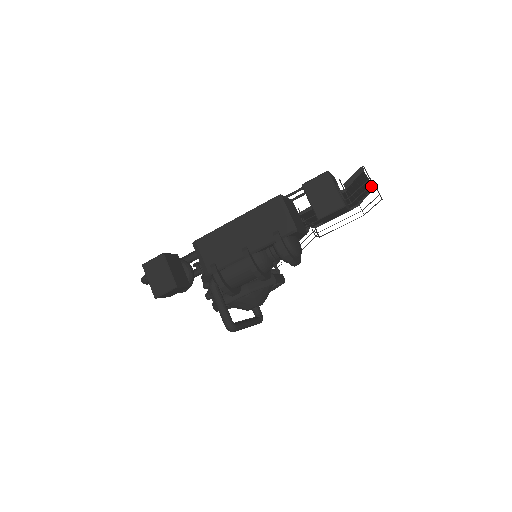
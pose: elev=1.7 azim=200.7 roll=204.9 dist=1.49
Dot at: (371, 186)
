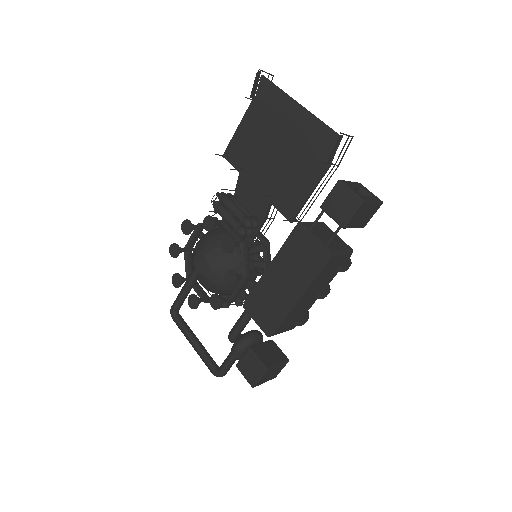
Dot at: (268, 82)
